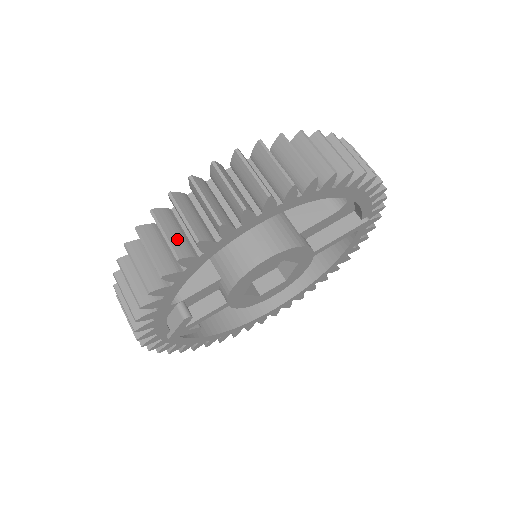
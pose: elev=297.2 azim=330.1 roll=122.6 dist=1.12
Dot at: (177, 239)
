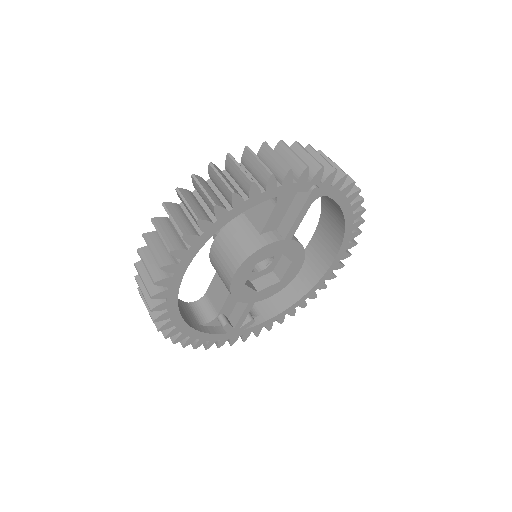
Dot at: occluded
